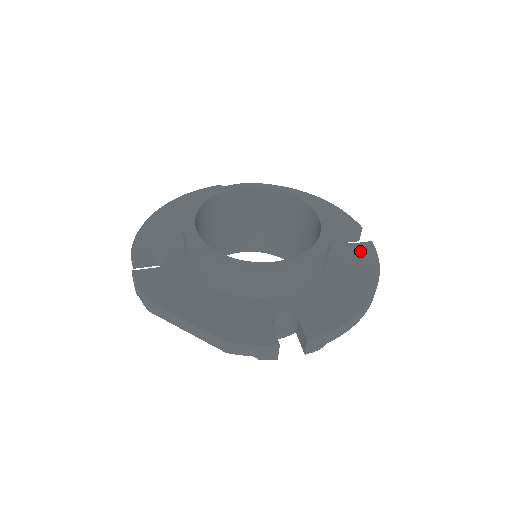
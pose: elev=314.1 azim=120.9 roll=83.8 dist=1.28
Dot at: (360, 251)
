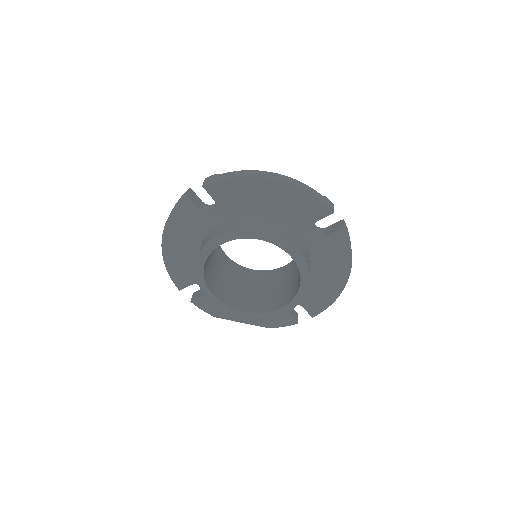
Dot at: (335, 243)
